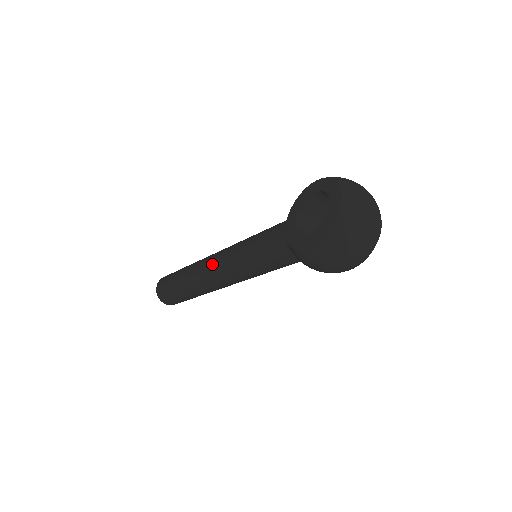
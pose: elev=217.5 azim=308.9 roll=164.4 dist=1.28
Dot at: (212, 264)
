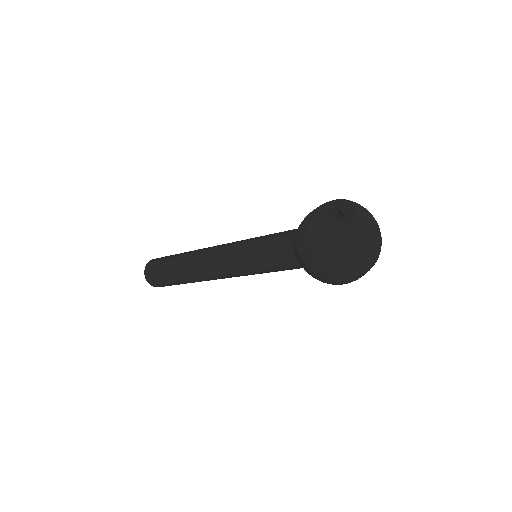
Dot at: (212, 254)
